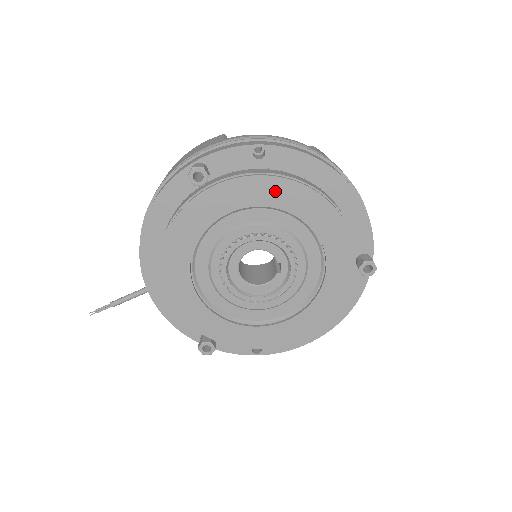
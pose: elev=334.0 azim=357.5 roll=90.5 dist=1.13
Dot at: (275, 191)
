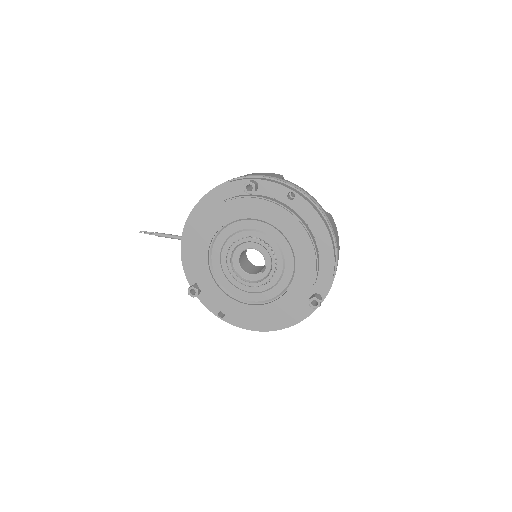
Dot at: (287, 222)
